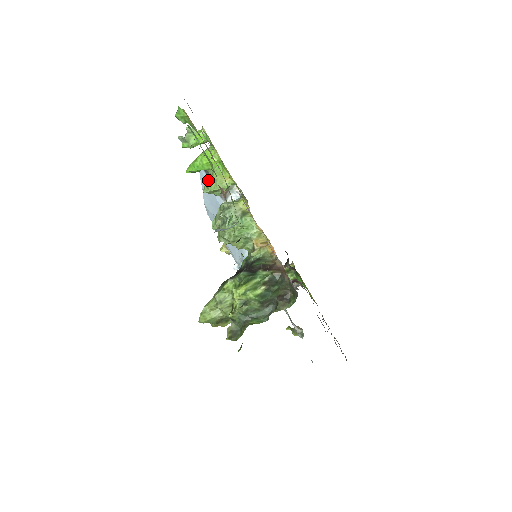
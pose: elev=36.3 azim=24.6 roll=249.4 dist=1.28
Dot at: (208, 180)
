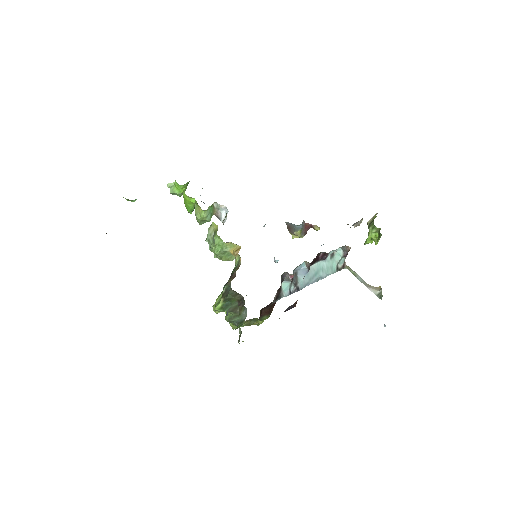
Dot at: occluded
